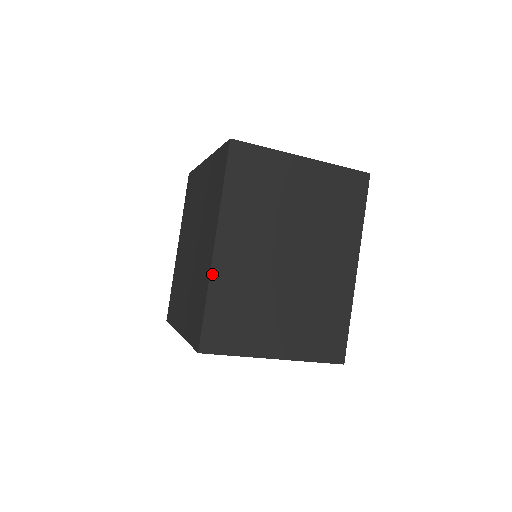
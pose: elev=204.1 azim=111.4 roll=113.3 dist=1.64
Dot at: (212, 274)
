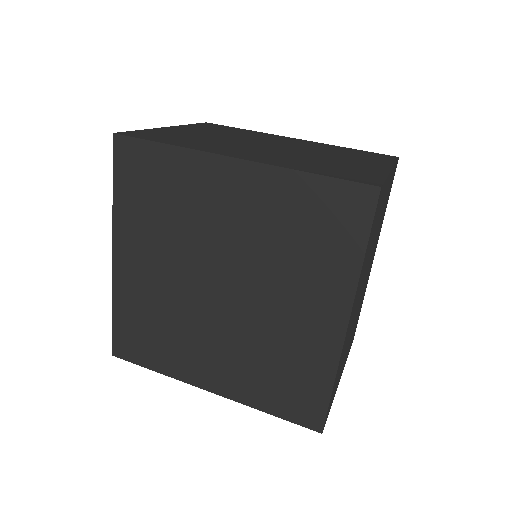
Dot at: occluded
